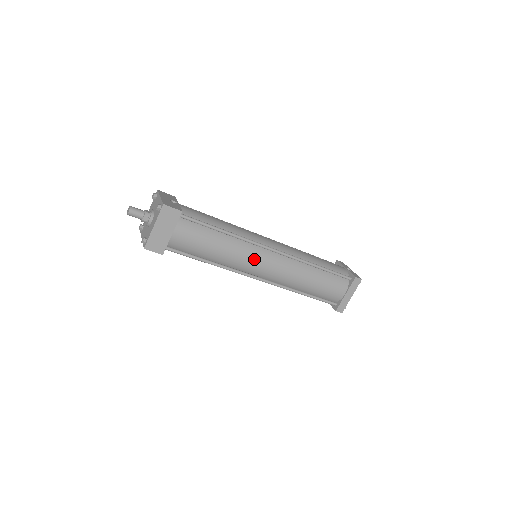
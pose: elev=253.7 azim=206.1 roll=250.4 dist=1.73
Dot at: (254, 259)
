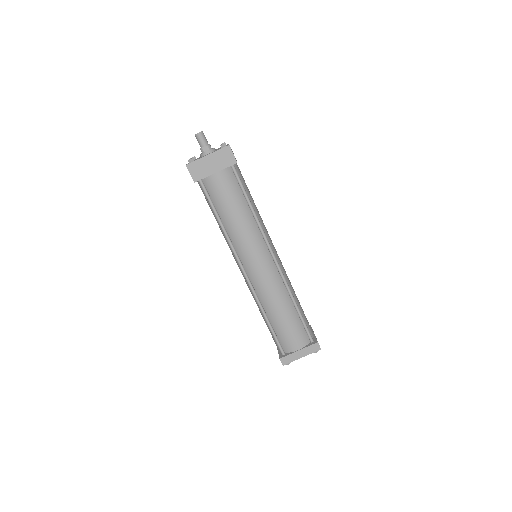
Dot at: (255, 251)
